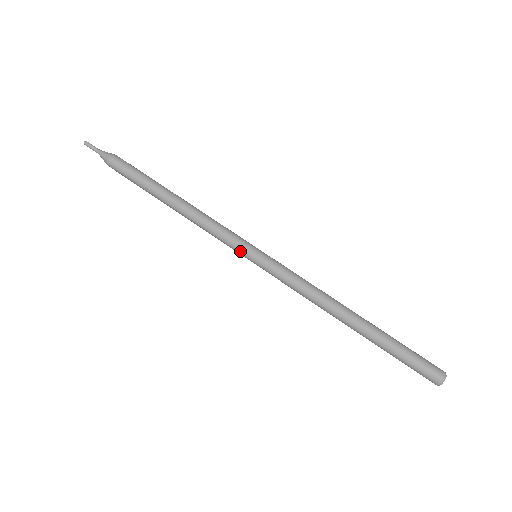
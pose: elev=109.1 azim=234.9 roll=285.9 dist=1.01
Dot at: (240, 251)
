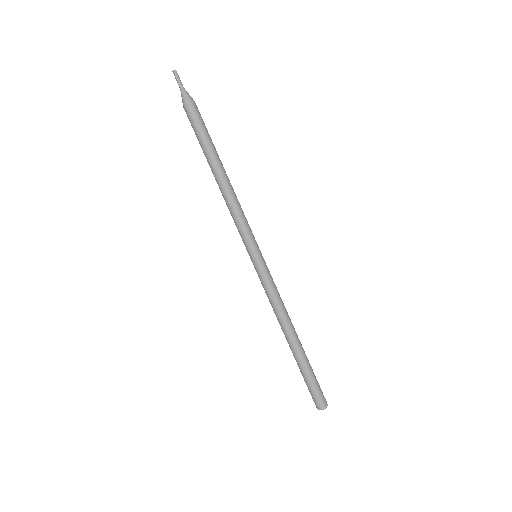
Dot at: (246, 247)
